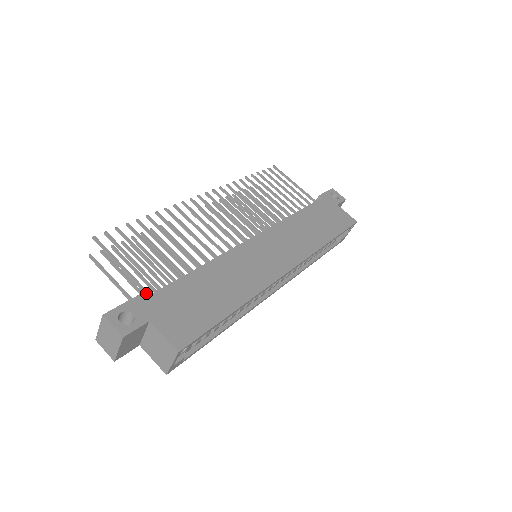
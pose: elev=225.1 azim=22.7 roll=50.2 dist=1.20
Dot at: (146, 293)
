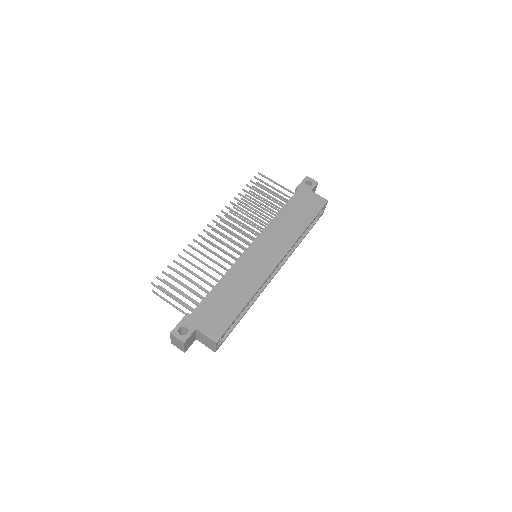
Dot at: occluded
